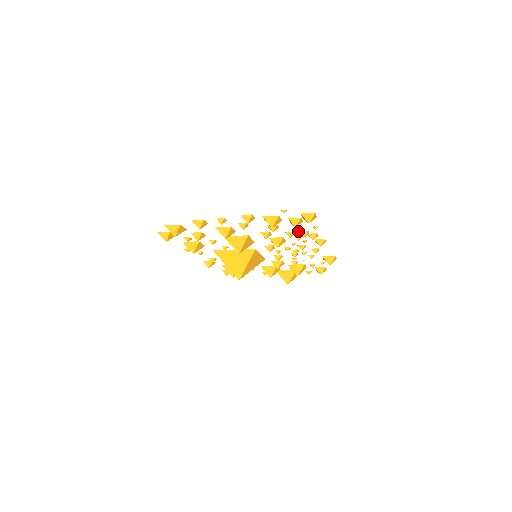
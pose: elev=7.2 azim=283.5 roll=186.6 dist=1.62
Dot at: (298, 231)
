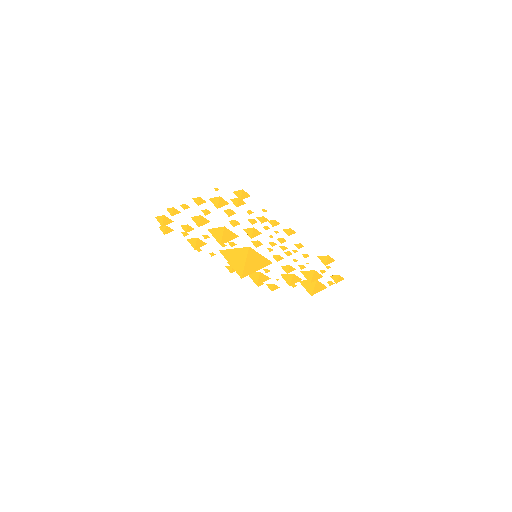
Dot at: (257, 218)
